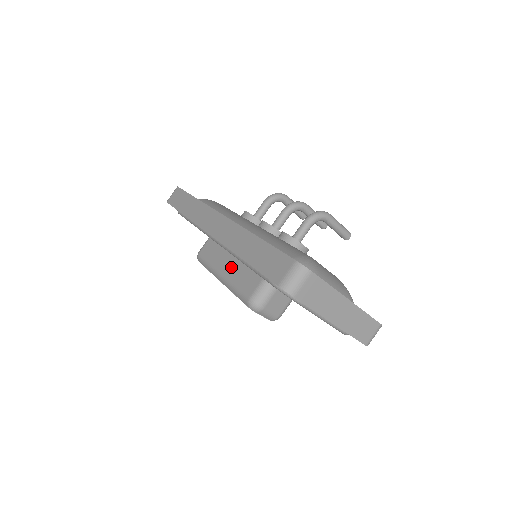
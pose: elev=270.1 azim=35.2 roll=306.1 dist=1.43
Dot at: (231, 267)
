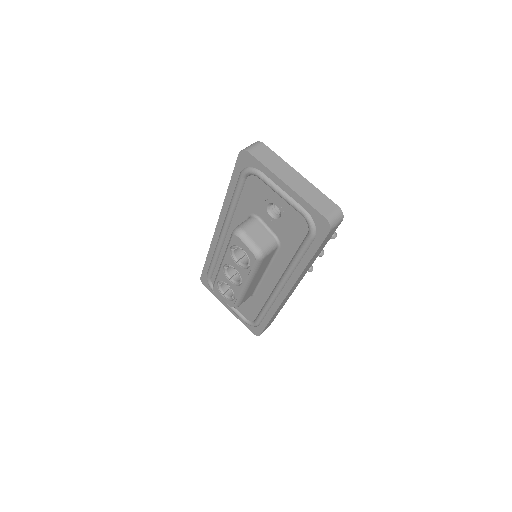
Dot at: occluded
